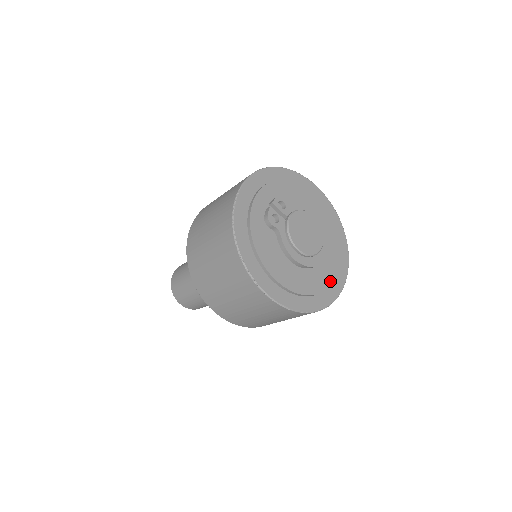
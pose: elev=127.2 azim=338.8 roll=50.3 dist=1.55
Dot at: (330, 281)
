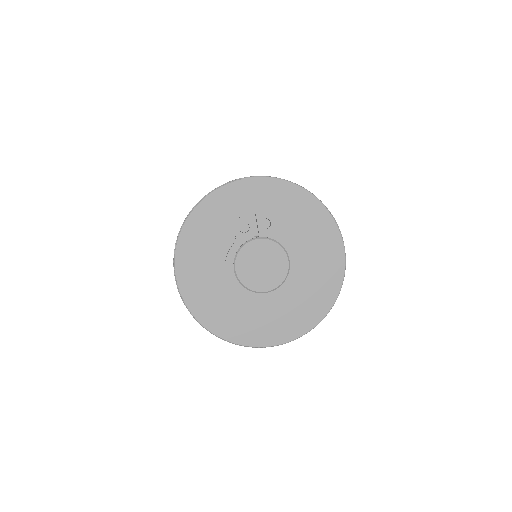
Dot at: (252, 326)
